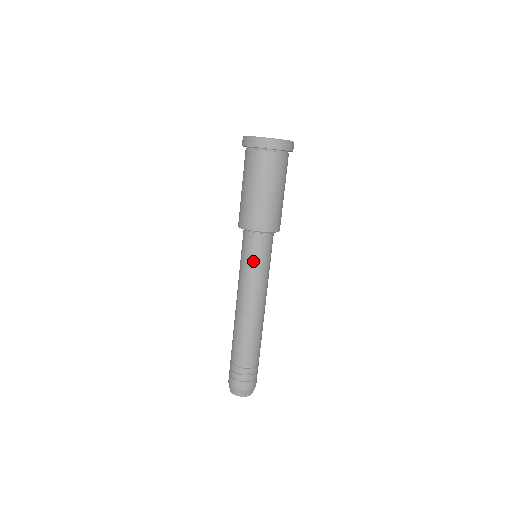
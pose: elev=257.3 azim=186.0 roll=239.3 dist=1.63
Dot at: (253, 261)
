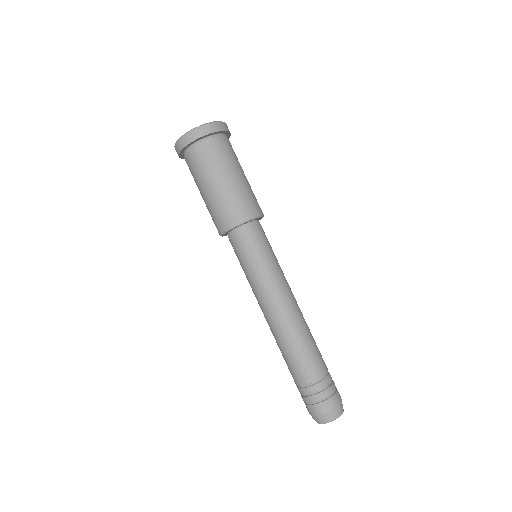
Dot at: (243, 264)
